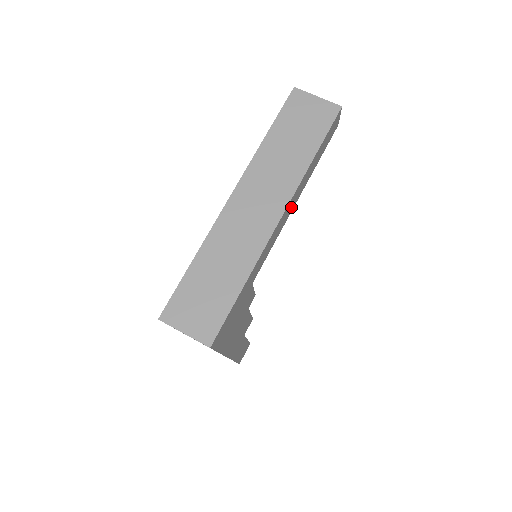
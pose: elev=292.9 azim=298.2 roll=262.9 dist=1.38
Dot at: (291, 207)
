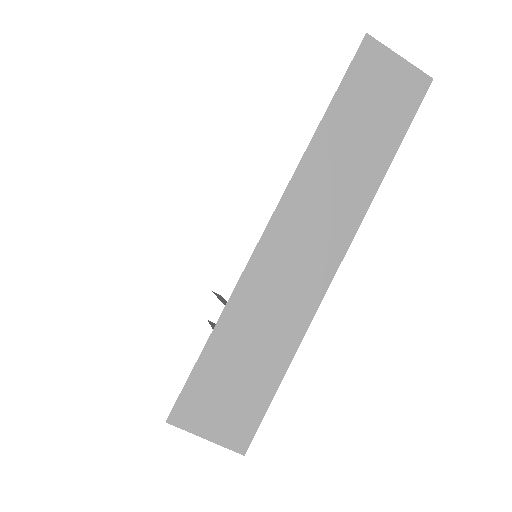
Dot at: occluded
